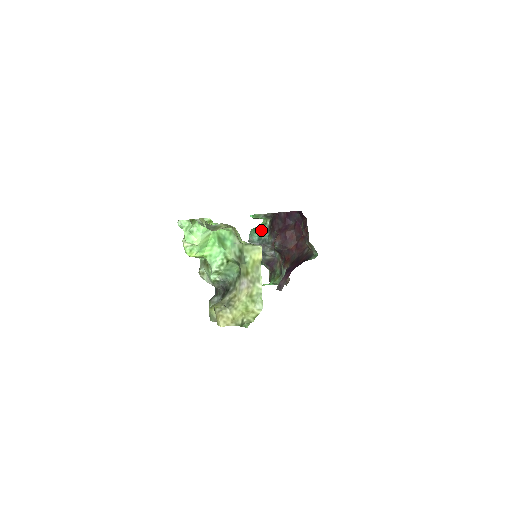
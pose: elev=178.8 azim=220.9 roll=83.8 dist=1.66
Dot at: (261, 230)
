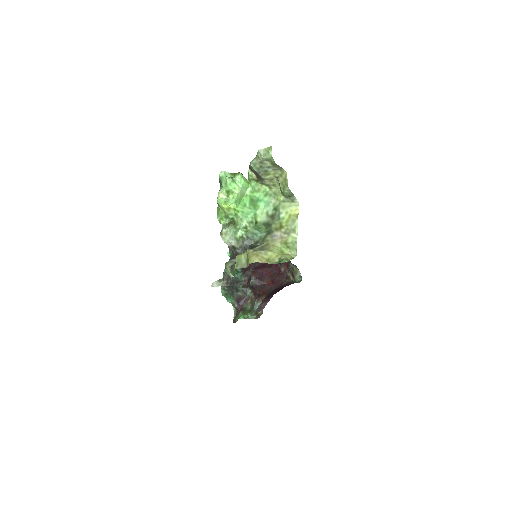
Dot at: occluded
